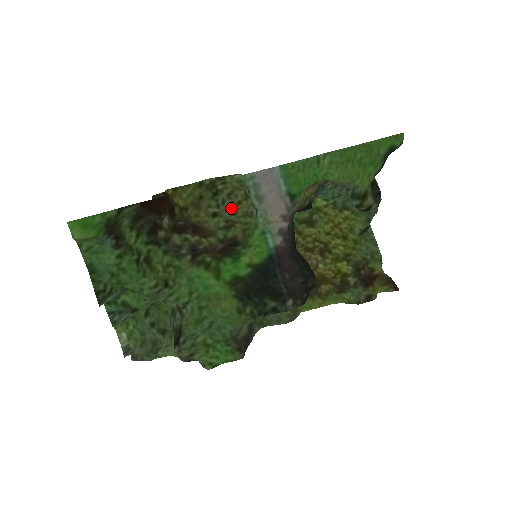
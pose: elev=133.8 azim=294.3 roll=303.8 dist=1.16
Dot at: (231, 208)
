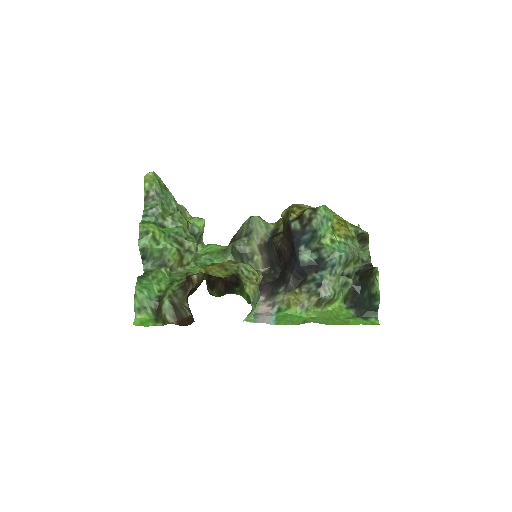
Dot at: (247, 268)
